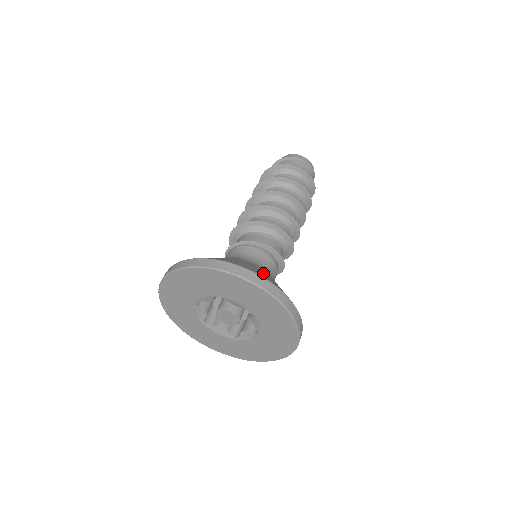
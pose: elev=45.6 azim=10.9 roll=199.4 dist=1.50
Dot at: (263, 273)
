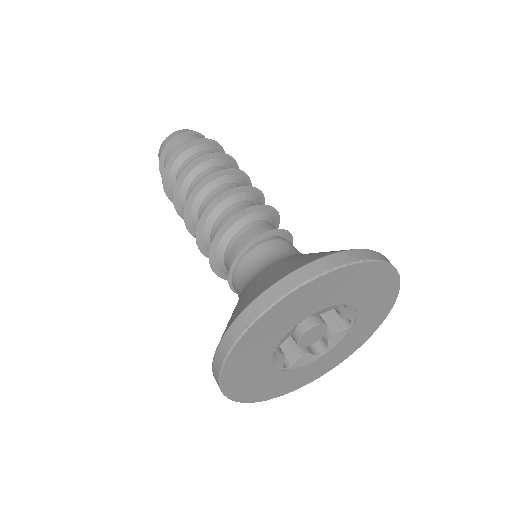
Dot at: occluded
